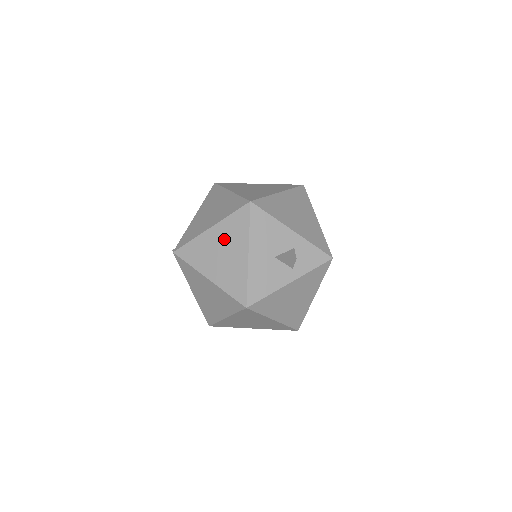
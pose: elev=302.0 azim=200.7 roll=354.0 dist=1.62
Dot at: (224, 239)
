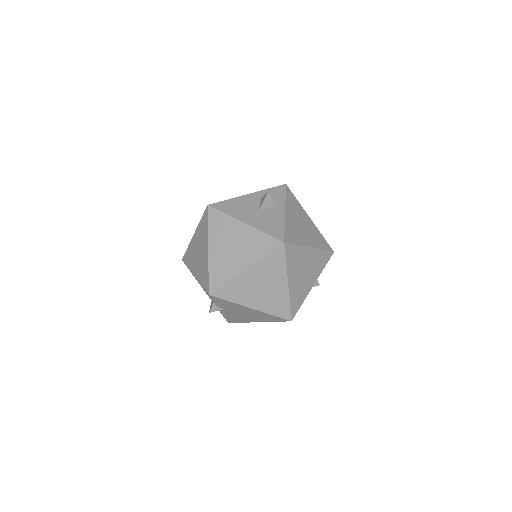
Dot at: (223, 240)
